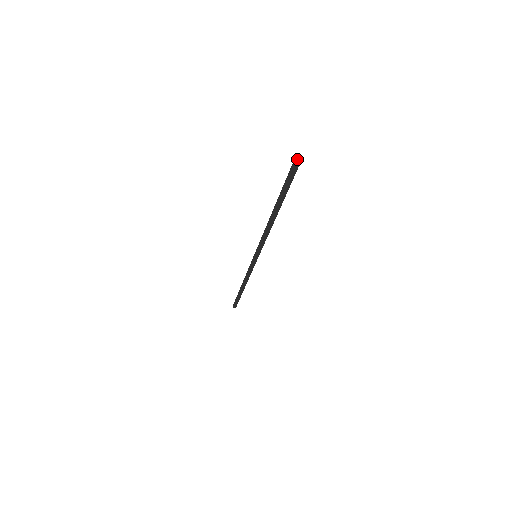
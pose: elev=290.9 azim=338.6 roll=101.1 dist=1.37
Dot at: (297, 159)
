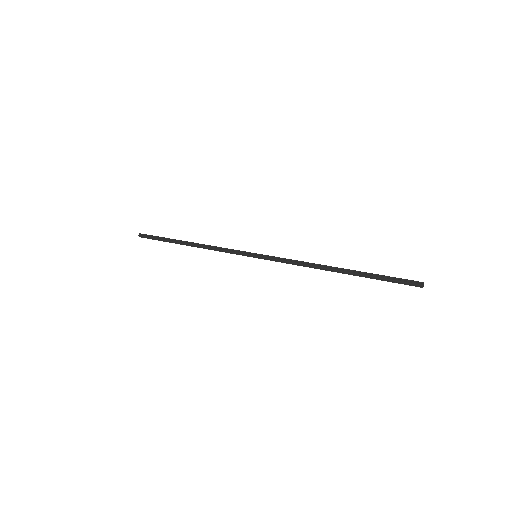
Dot at: (421, 286)
